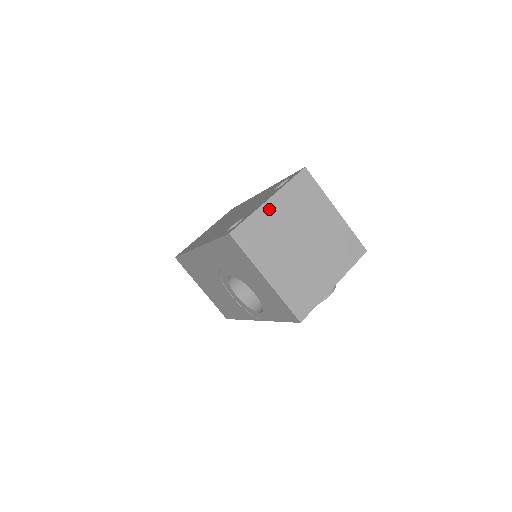
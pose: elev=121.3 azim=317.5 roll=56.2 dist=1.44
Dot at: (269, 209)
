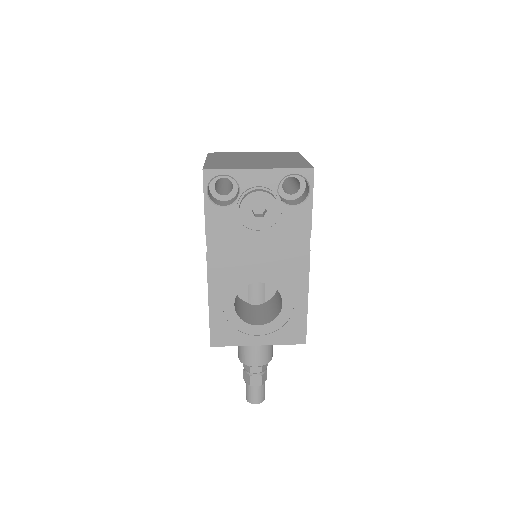
Dot at: (248, 153)
